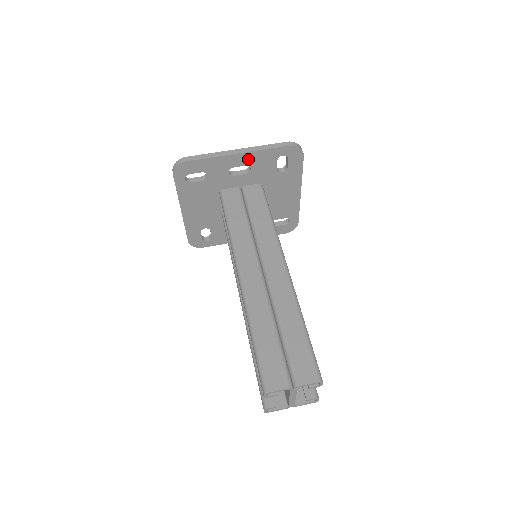
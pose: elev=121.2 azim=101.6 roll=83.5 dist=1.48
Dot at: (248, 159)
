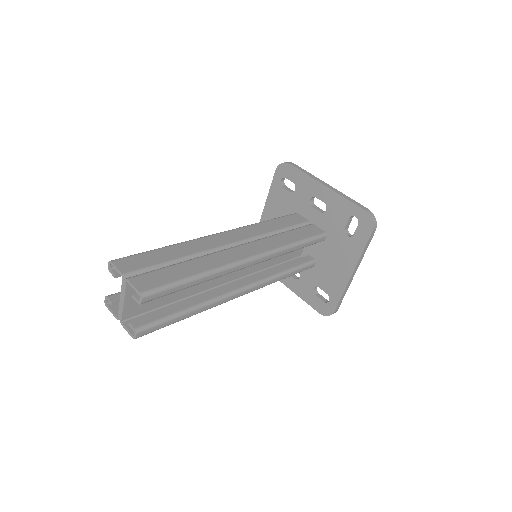
Dot at: (329, 198)
